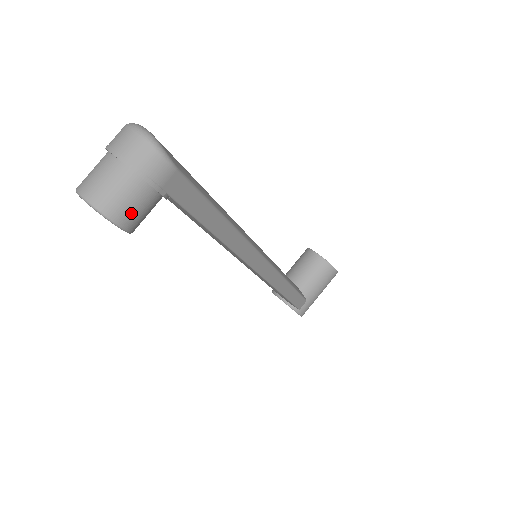
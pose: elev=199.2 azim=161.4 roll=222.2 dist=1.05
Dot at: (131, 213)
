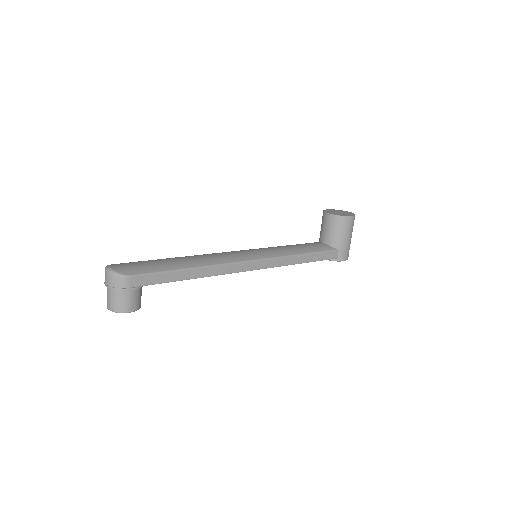
Dot at: (127, 305)
